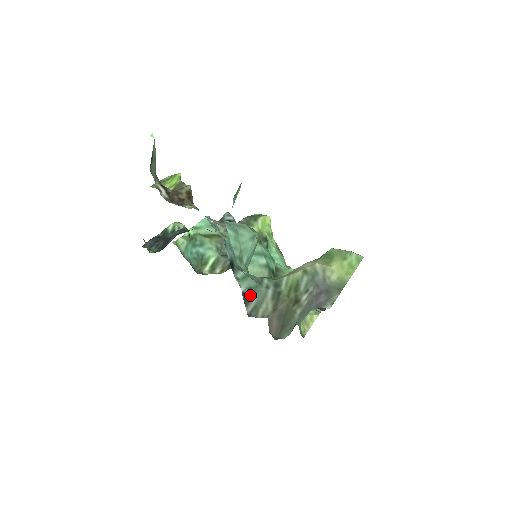
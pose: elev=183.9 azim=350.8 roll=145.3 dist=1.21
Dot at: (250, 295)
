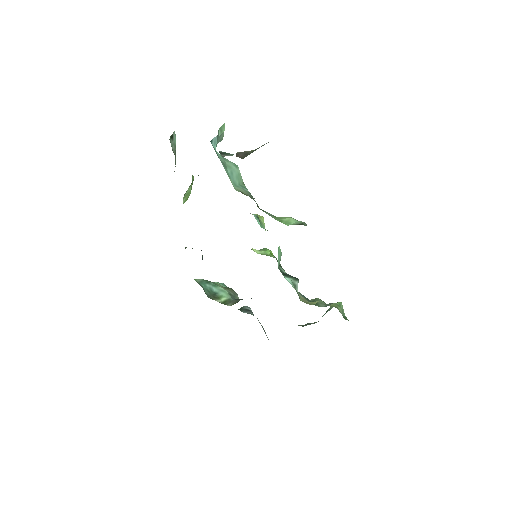
Dot at: (225, 154)
